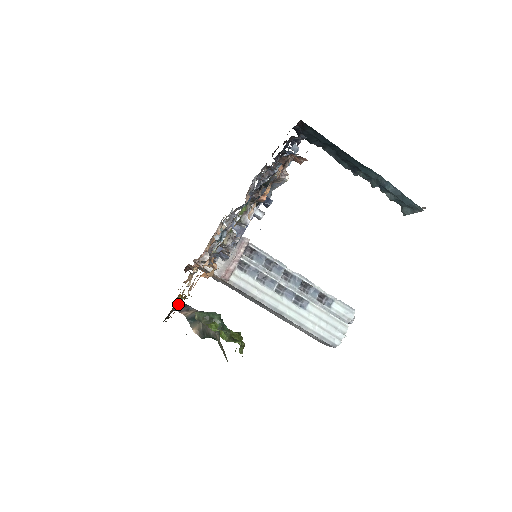
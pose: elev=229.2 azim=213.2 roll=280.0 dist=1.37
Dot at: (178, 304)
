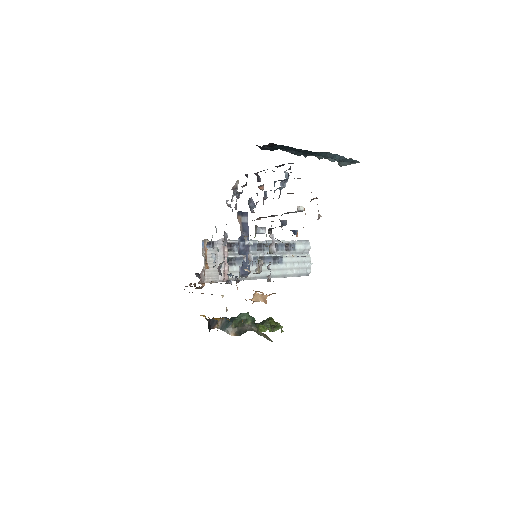
Dot at: occluded
